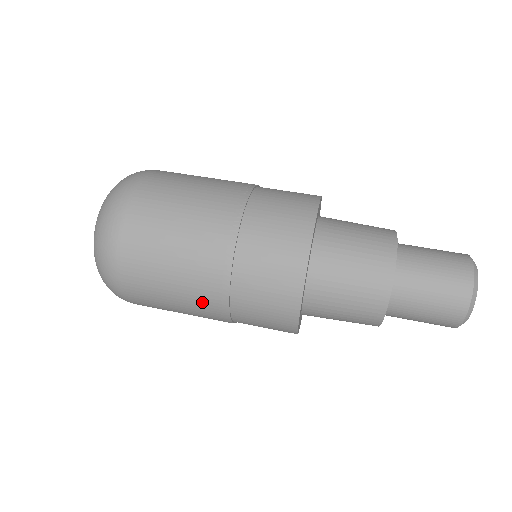
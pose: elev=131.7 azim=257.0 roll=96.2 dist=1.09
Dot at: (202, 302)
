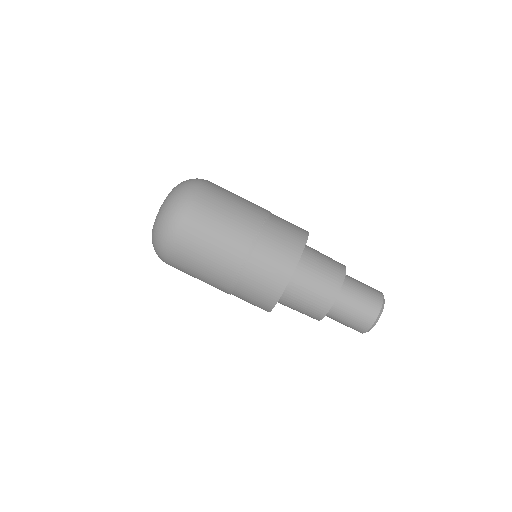
Dot at: (215, 287)
